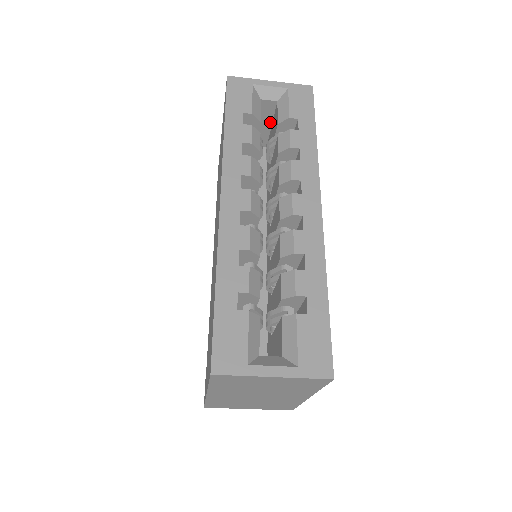
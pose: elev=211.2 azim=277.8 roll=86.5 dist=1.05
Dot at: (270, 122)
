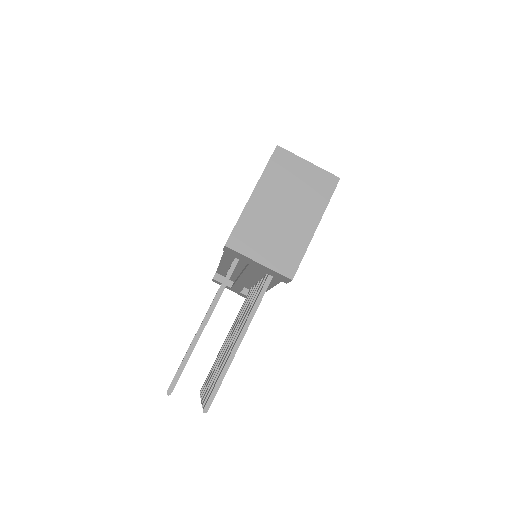
Dot at: occluded
